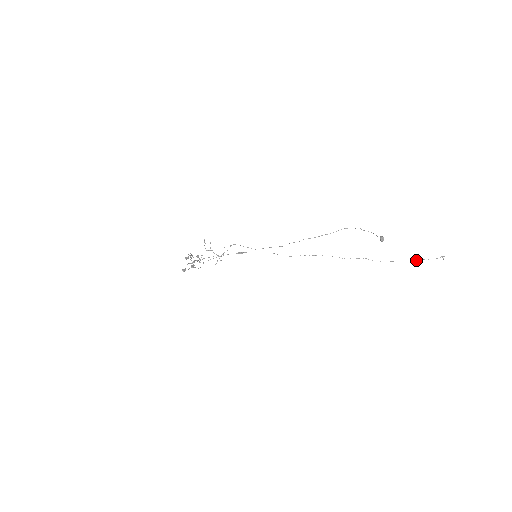
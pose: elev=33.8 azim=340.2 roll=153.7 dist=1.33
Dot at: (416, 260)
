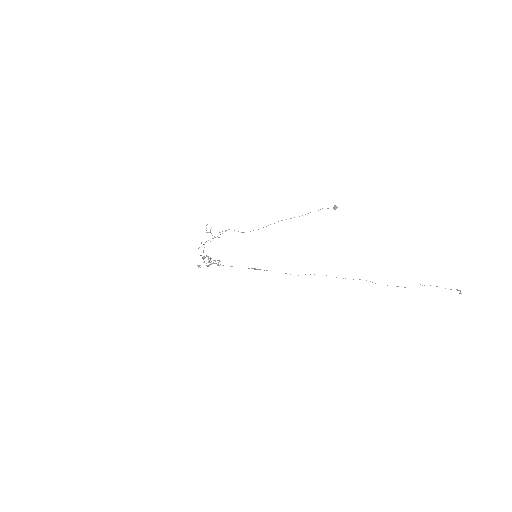
Dot at: occluded
